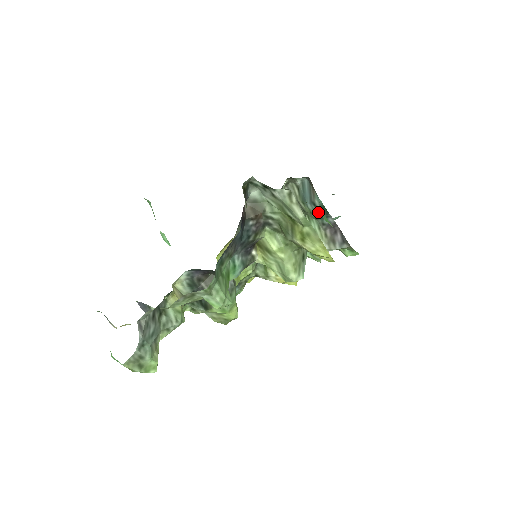
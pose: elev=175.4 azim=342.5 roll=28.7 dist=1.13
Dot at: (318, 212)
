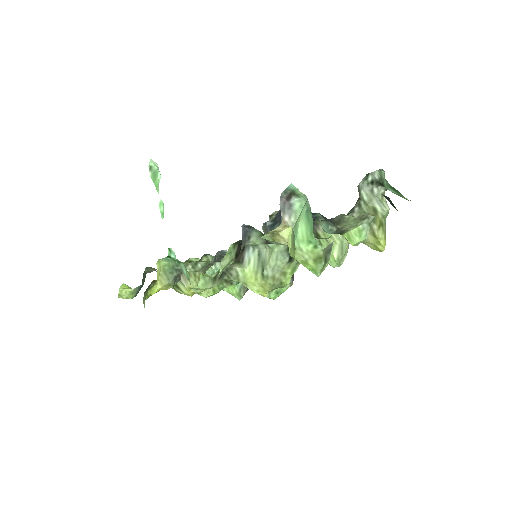
Dot at: occluded
